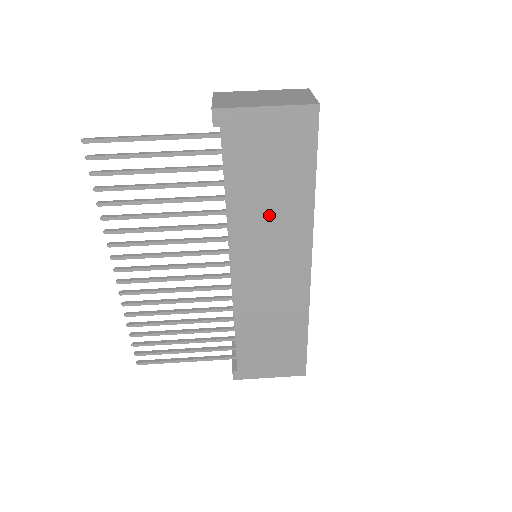
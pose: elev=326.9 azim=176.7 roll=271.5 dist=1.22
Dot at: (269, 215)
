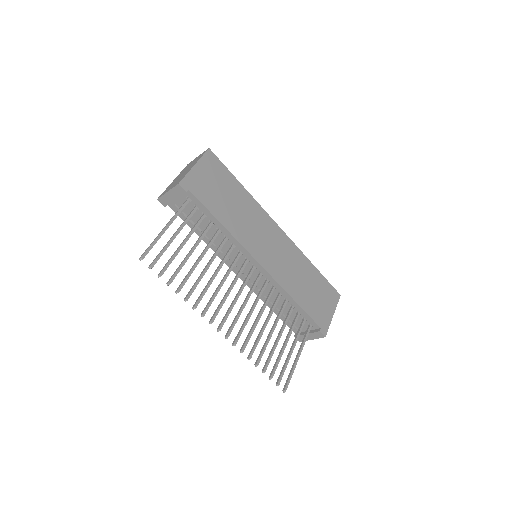
Dot at: (243, 217)
